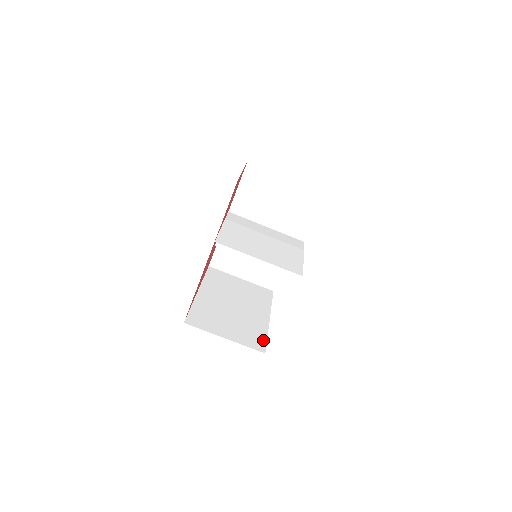
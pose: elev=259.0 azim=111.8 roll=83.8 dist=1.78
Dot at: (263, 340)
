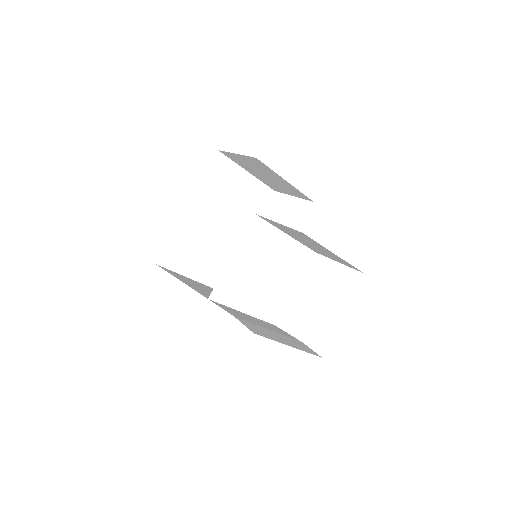
Dot at: occluded
